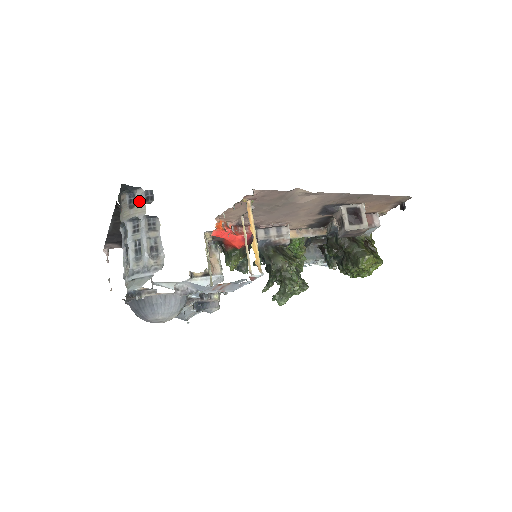
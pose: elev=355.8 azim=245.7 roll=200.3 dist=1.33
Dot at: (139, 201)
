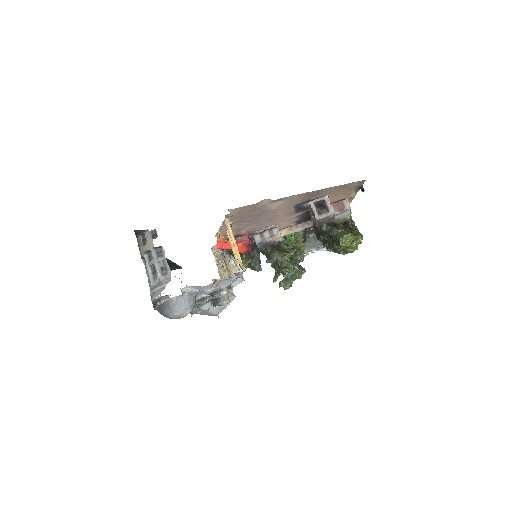
Dot at: (148, 239)
